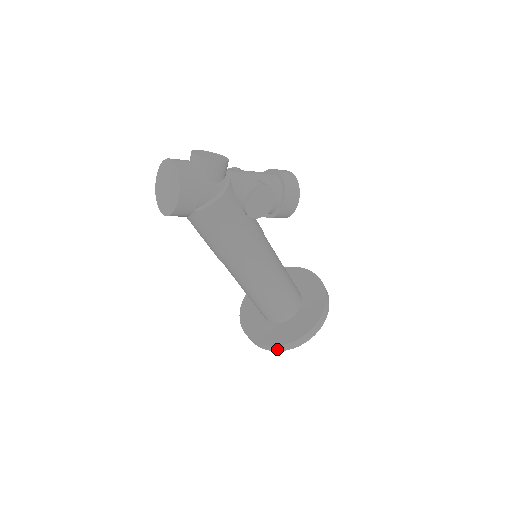
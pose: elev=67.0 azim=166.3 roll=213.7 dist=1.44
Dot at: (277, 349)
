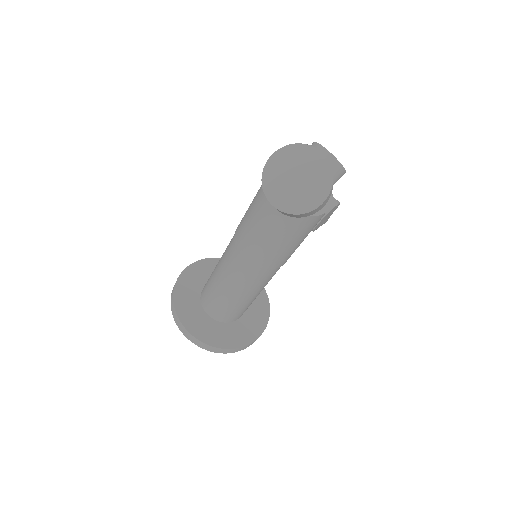
Dot at: (221, 351)
